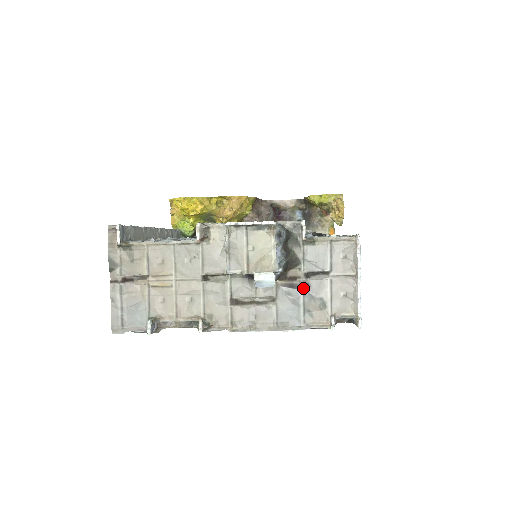
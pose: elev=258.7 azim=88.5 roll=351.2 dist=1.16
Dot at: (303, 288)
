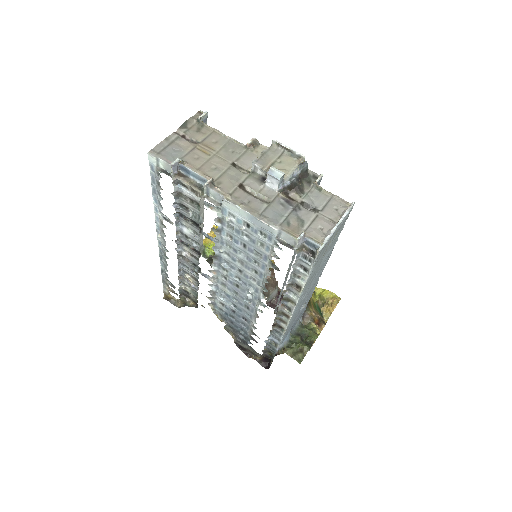
Dot at: (295, 207)
